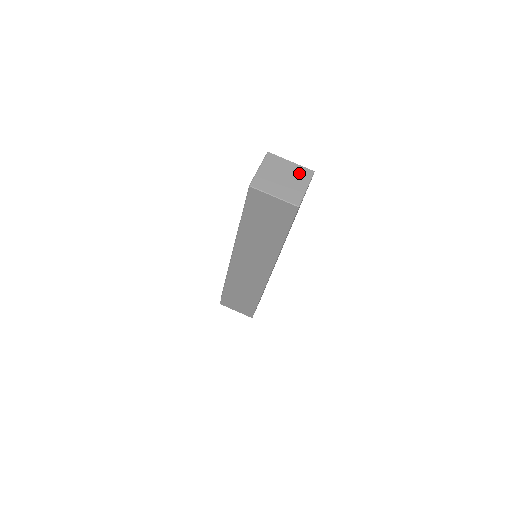
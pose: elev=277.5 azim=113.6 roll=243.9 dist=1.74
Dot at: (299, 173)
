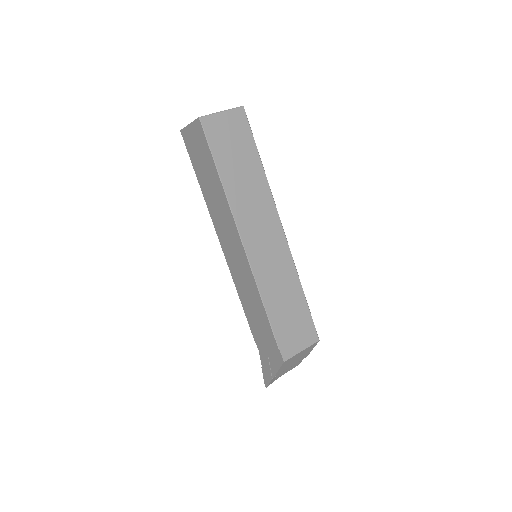
Dot at: occluded
